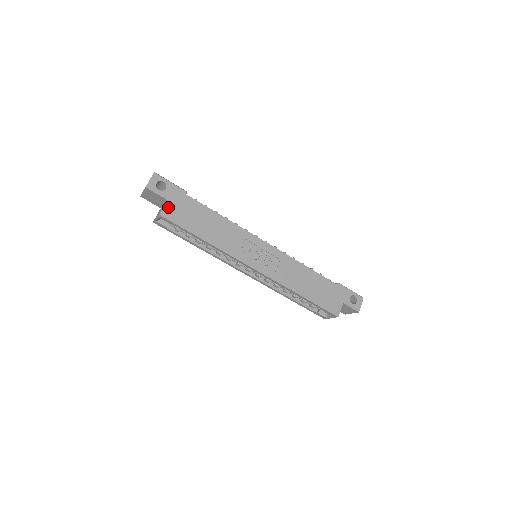
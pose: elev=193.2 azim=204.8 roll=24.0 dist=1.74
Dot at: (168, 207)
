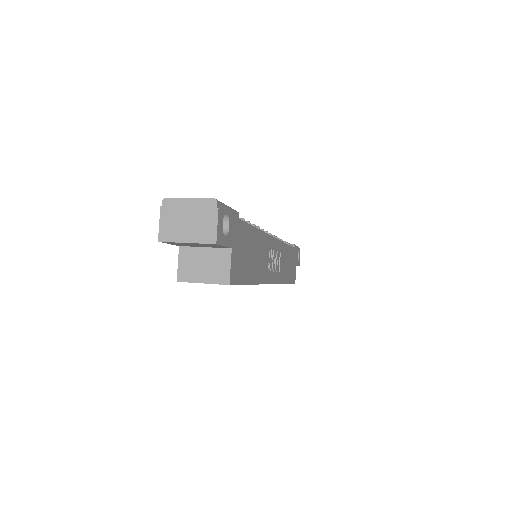
Dot at: (233, 261)
